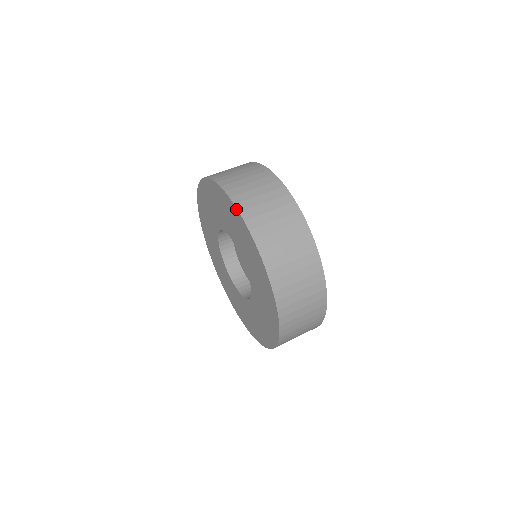
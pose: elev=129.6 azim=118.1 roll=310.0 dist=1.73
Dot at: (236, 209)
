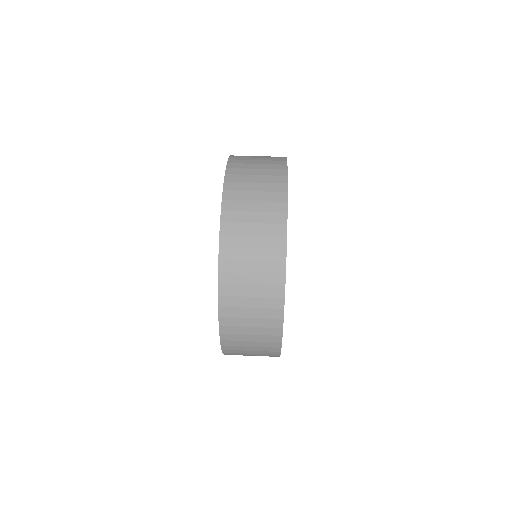
Dot at: occluded
